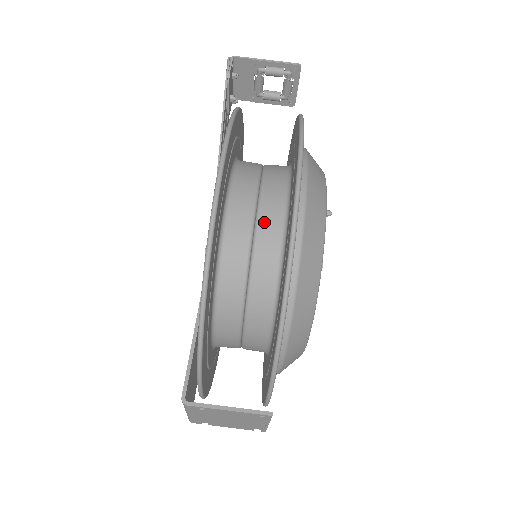
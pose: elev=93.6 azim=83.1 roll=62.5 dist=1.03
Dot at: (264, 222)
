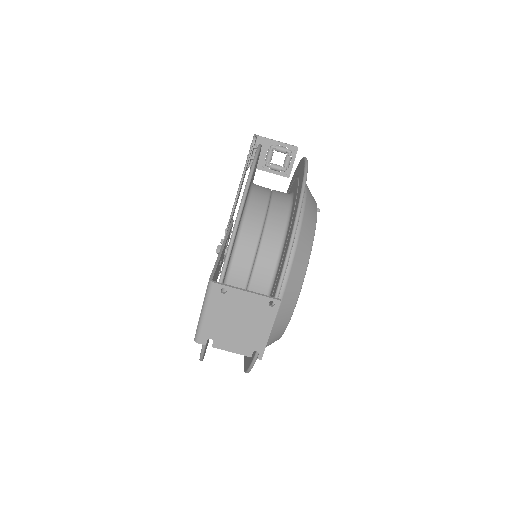
Dot at: (277, 199)
